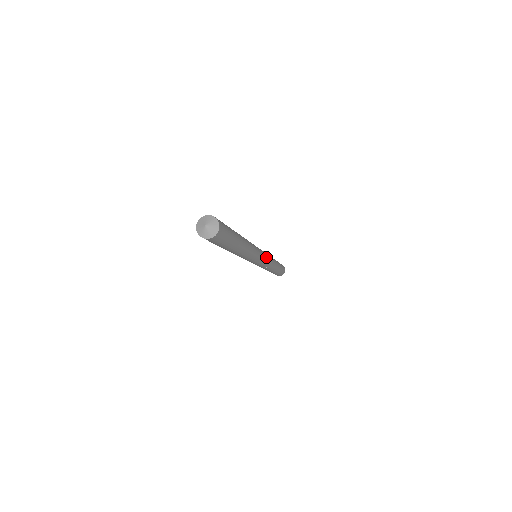
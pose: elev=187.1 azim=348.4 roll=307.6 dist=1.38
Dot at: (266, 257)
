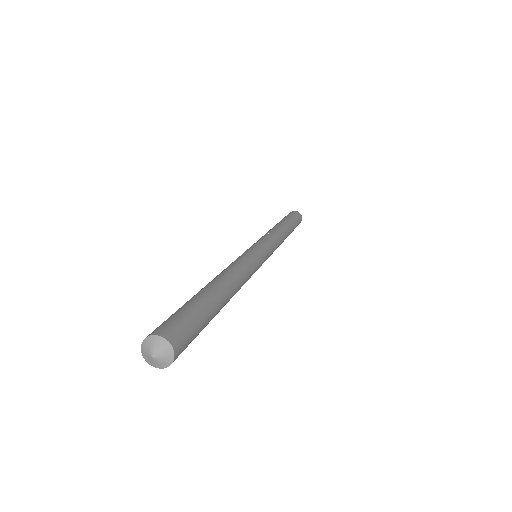
Dot at: (270, 251)
